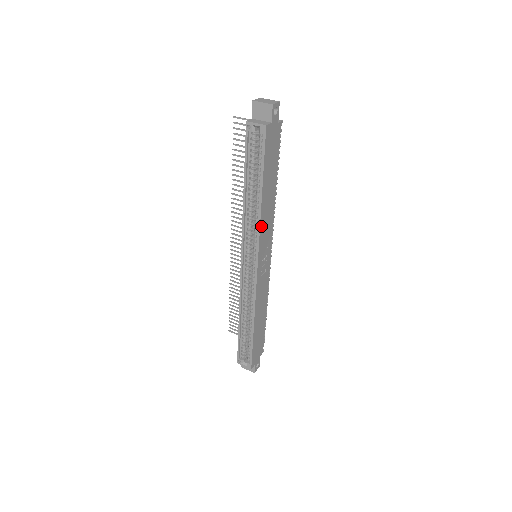
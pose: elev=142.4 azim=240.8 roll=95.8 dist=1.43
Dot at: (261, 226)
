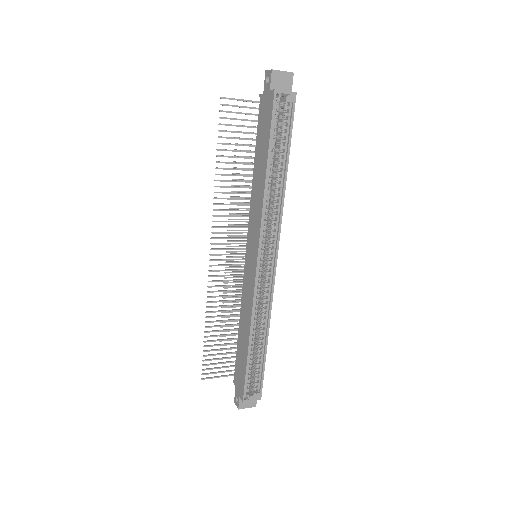
Dot at: (281, 210)
